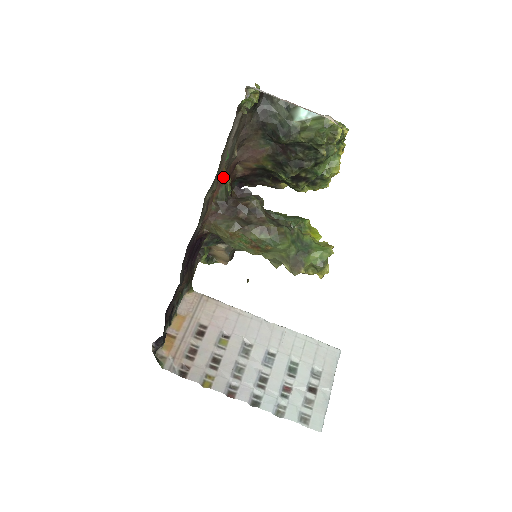
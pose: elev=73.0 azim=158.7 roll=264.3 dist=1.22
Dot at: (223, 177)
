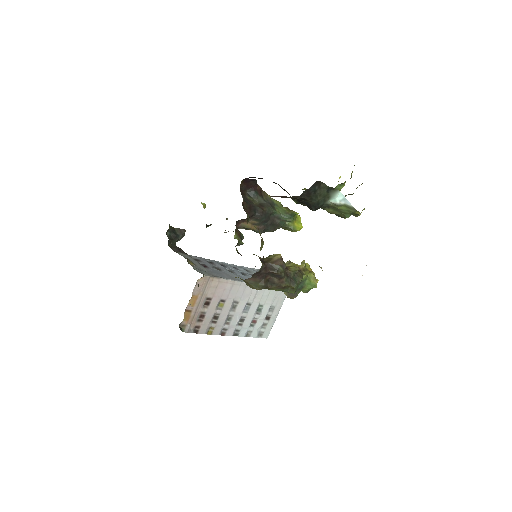
Dot at: (263, 256)
